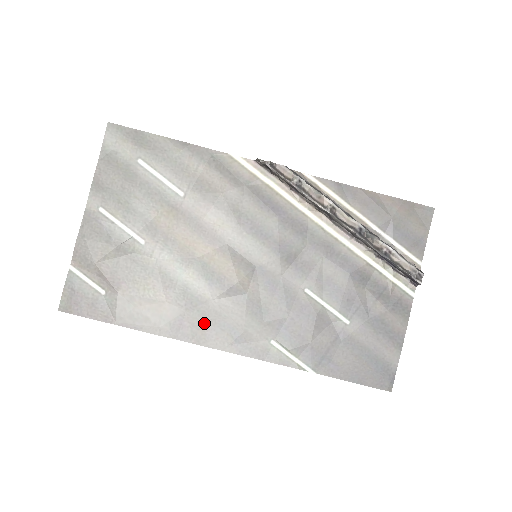
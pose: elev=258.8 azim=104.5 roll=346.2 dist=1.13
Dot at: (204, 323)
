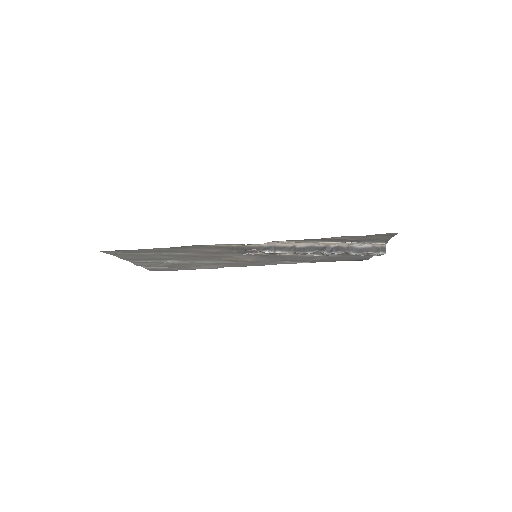
Dot at: (238, 265)
